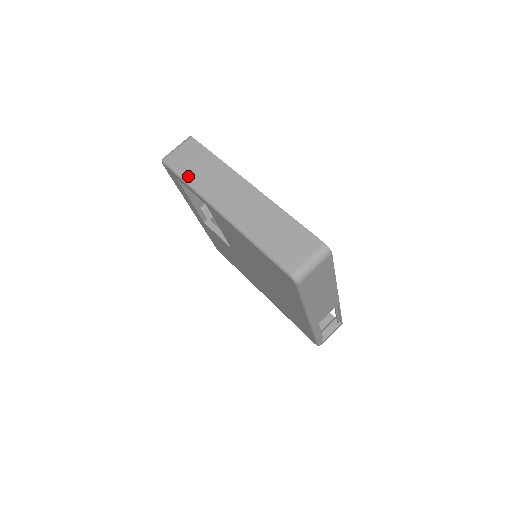
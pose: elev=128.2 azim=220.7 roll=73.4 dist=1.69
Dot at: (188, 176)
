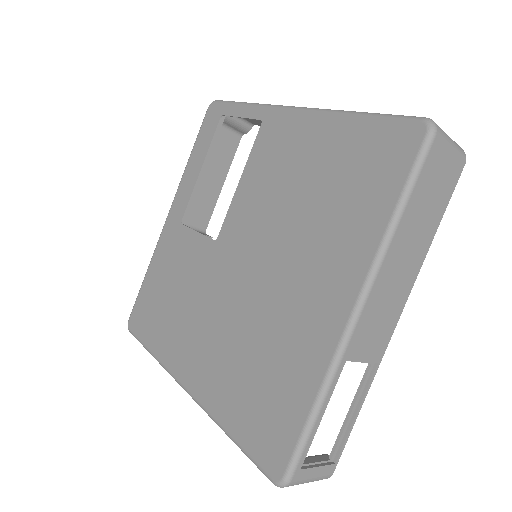
Dot at: occluded
